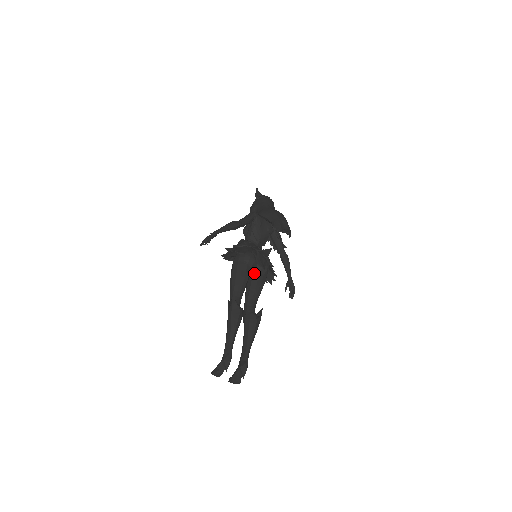
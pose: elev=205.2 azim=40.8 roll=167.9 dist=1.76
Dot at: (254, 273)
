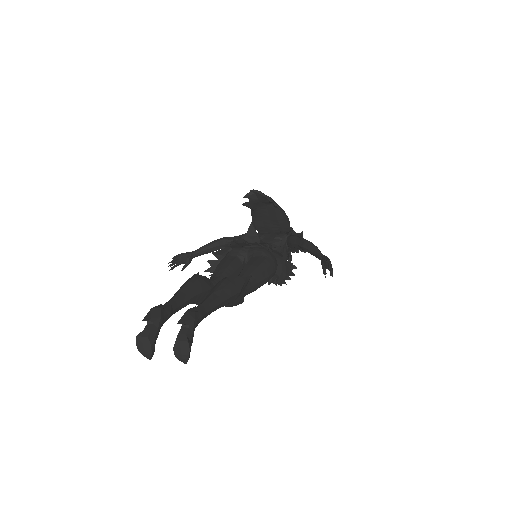
Dot at: occluded
